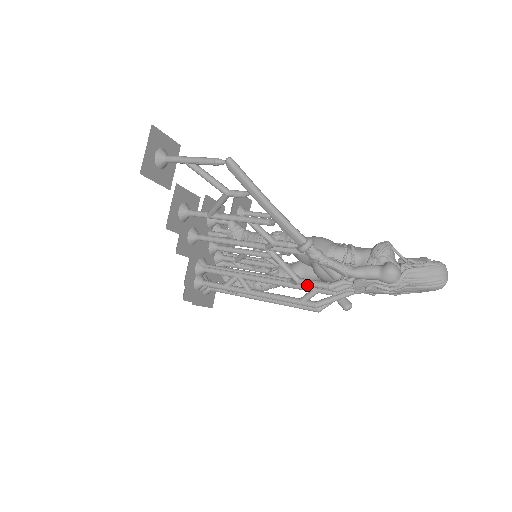
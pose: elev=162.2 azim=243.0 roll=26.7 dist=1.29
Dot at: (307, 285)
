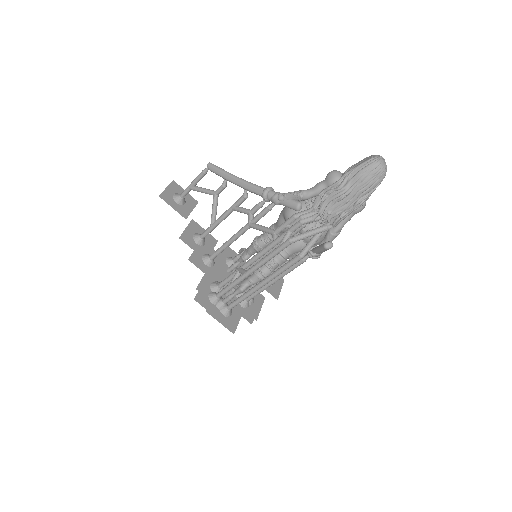
Dot at: (280, 228)
